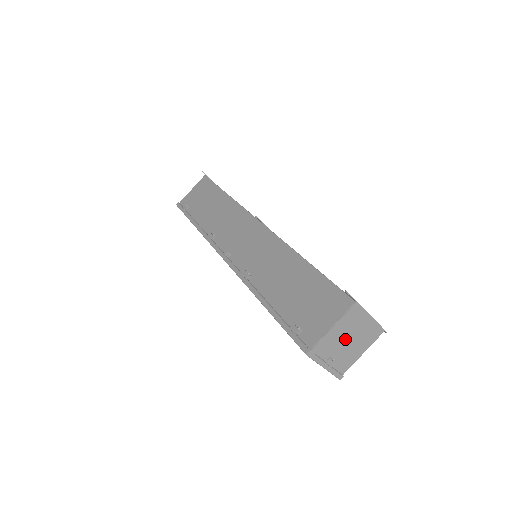
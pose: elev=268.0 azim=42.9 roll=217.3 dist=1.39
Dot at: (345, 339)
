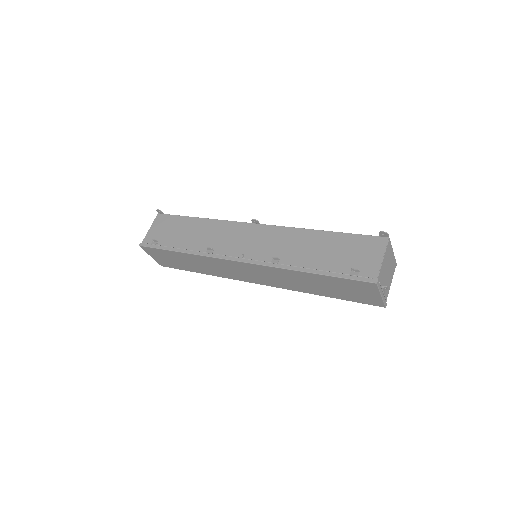
Dot at: (386, 270)
